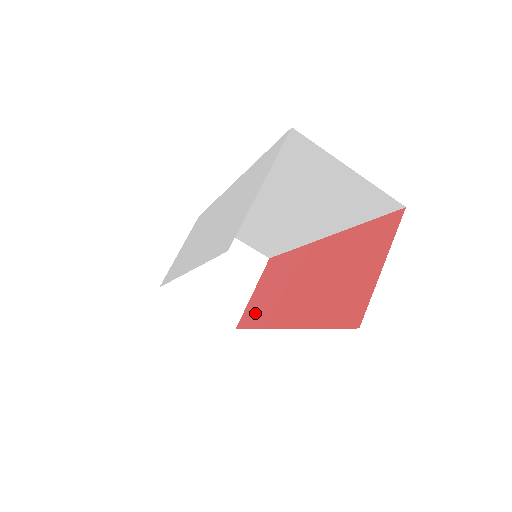
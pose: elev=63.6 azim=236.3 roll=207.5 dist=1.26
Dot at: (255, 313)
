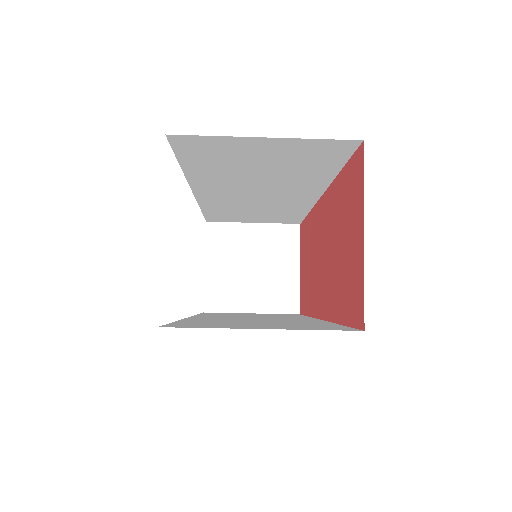
Dot at: (305, 296)
